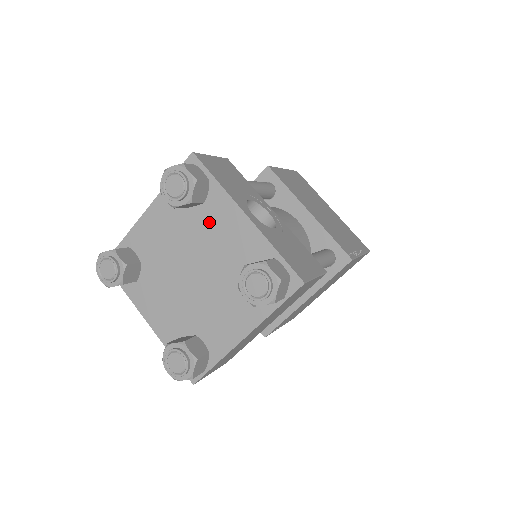
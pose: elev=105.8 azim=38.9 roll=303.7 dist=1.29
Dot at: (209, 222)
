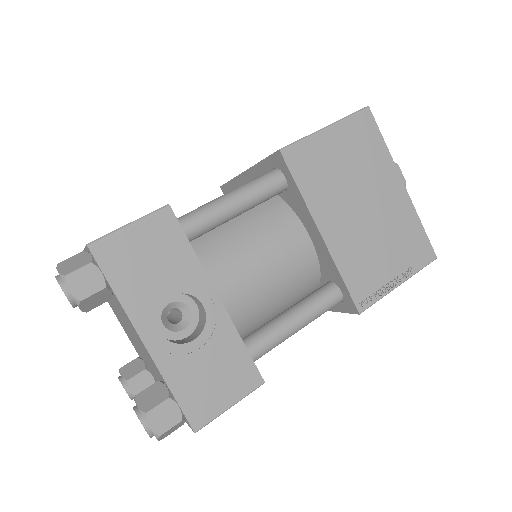
Dot at: (123, 314)
